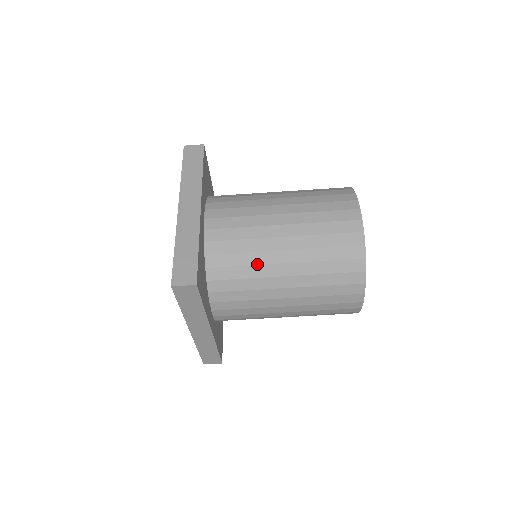
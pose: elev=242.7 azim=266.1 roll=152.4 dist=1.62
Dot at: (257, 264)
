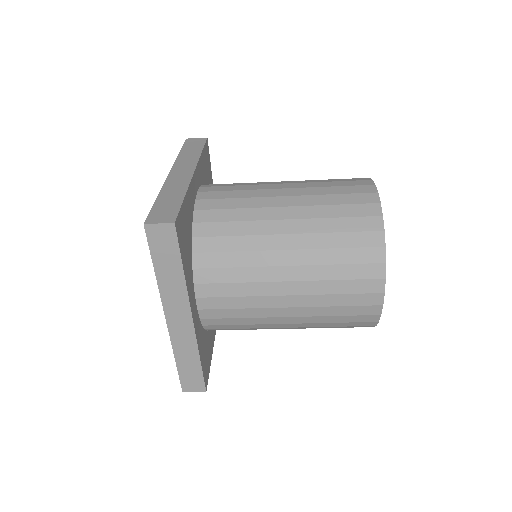
Dot at: (253, 234)
